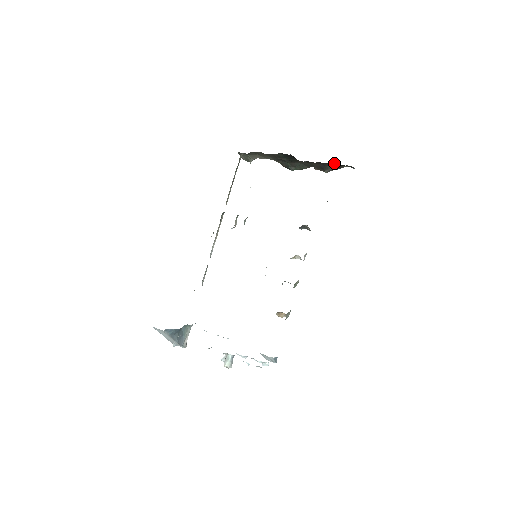
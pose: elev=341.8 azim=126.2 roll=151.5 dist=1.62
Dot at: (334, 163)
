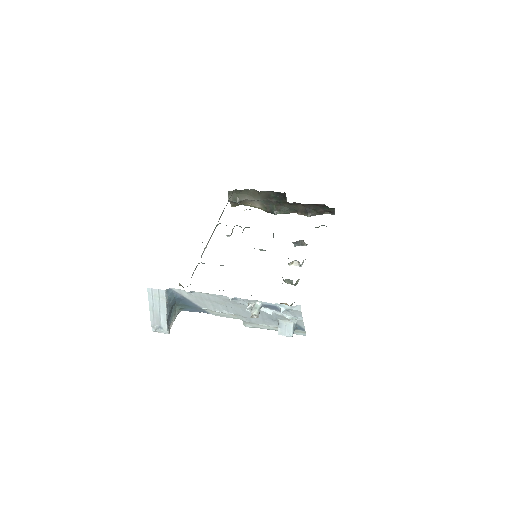
Dot at: (320, 205)
